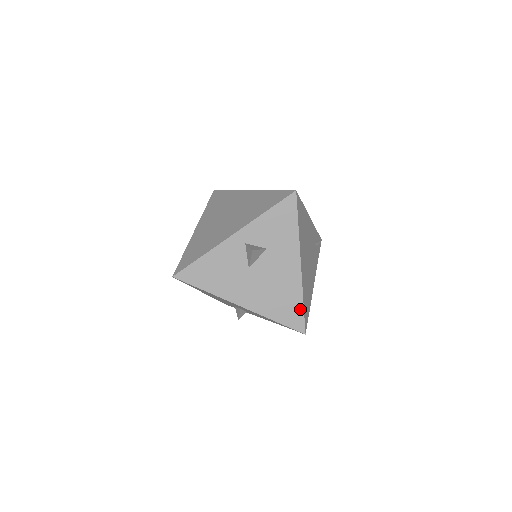
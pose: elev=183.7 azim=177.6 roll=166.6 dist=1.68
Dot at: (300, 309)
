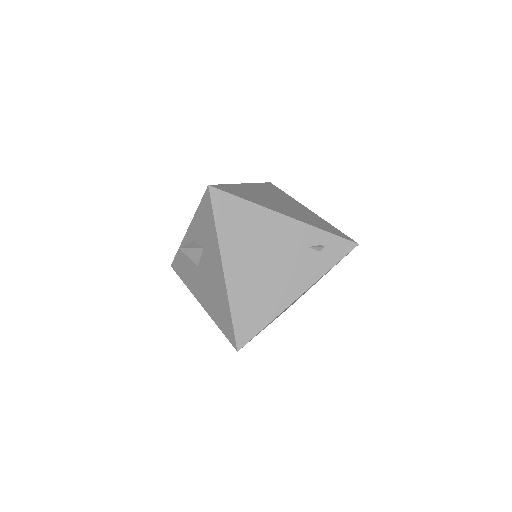
Dot at: (230, 320)
